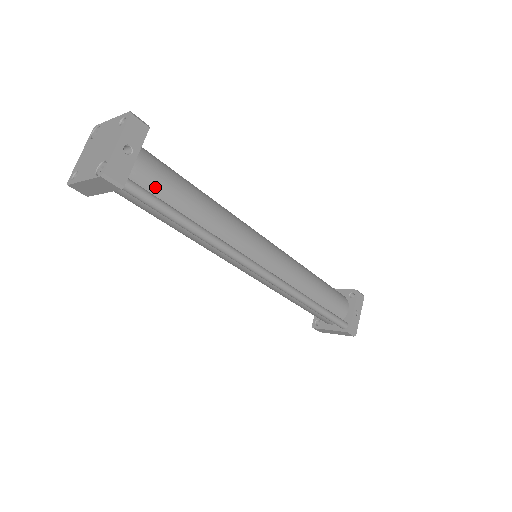
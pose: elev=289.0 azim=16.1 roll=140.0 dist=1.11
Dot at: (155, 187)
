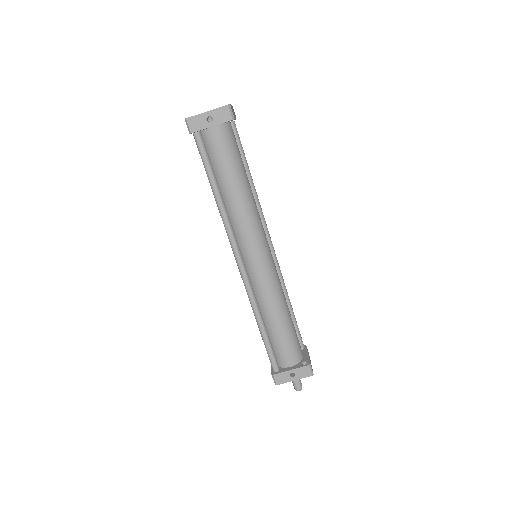
Dot at: (214, 151)
